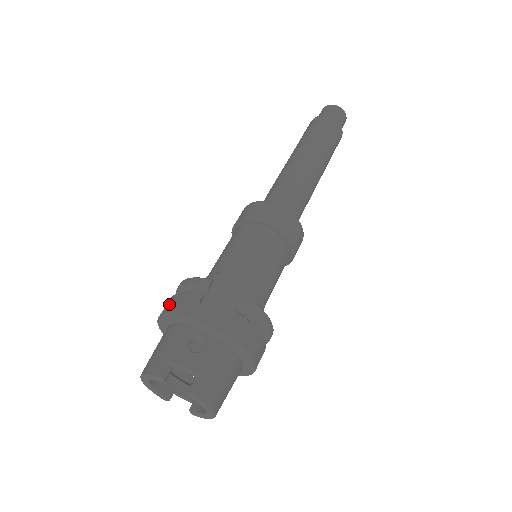
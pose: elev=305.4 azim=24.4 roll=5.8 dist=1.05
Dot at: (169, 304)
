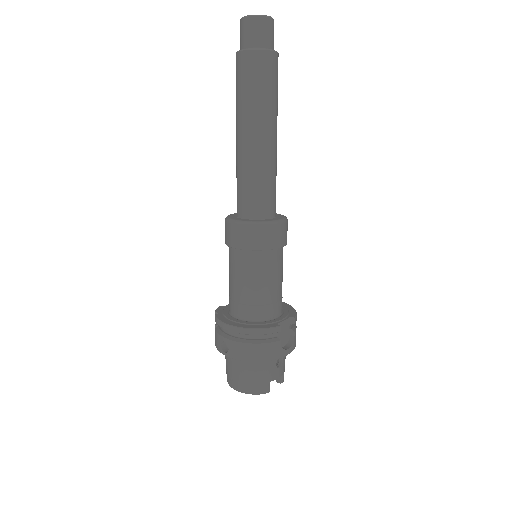
Dot at: (252, 353)
